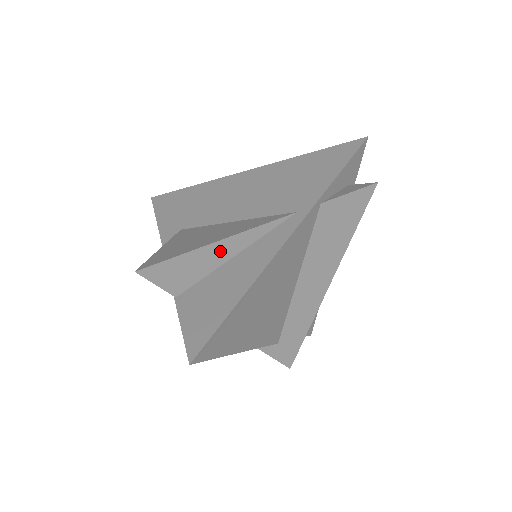
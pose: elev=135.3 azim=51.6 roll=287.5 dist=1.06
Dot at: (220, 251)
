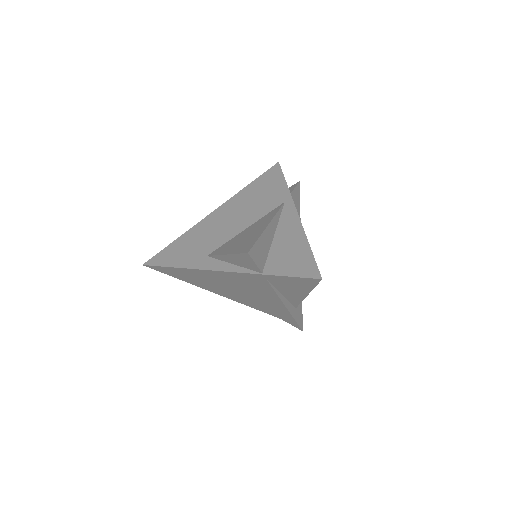
Dot at: (269, 233)
